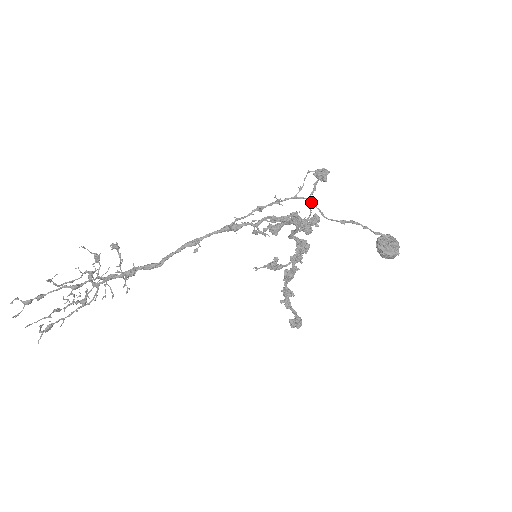
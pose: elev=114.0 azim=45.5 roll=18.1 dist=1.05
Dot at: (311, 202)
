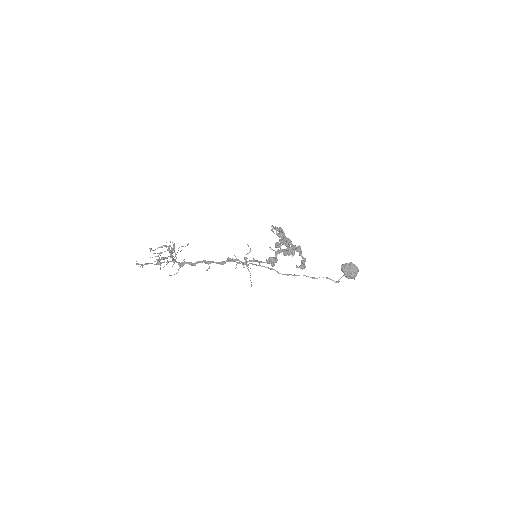
Dot at: (269, 268)
